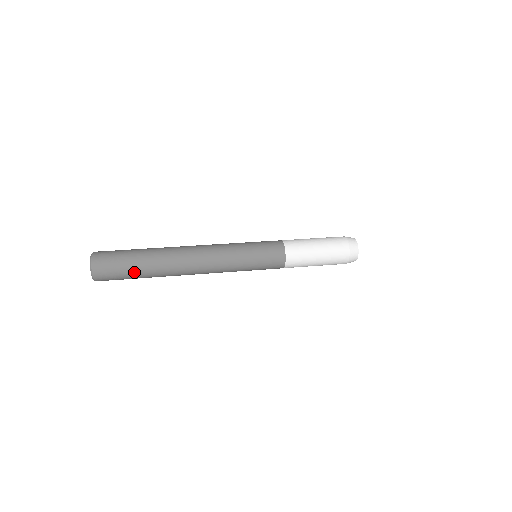
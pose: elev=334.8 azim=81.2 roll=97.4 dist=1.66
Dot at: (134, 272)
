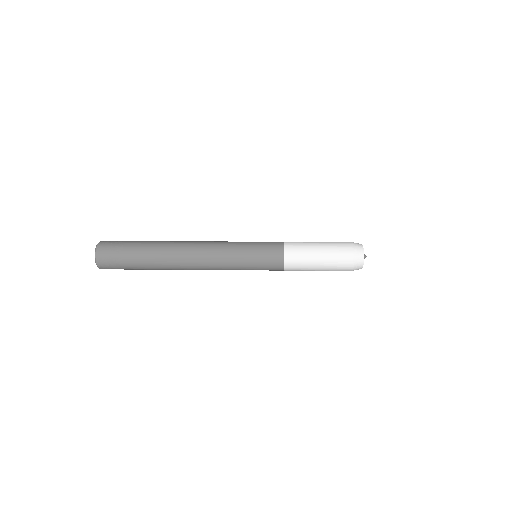
Dot at: (135, 265)
